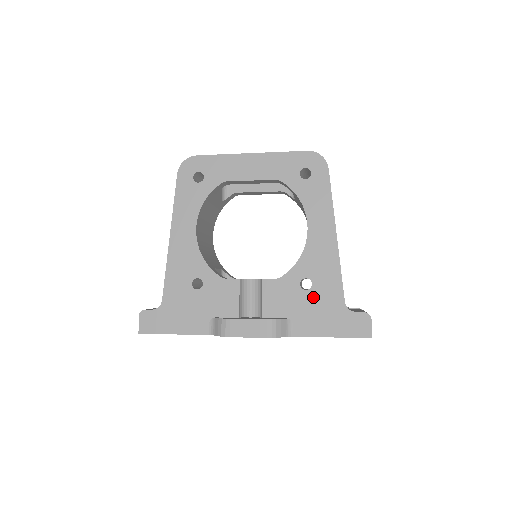
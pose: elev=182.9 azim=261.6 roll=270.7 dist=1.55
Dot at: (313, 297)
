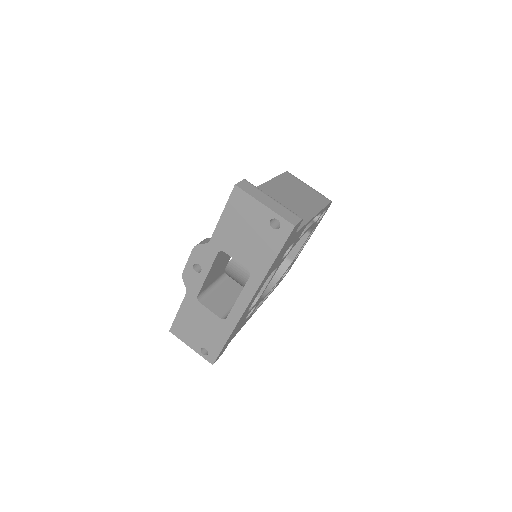
Dot at: occluded
